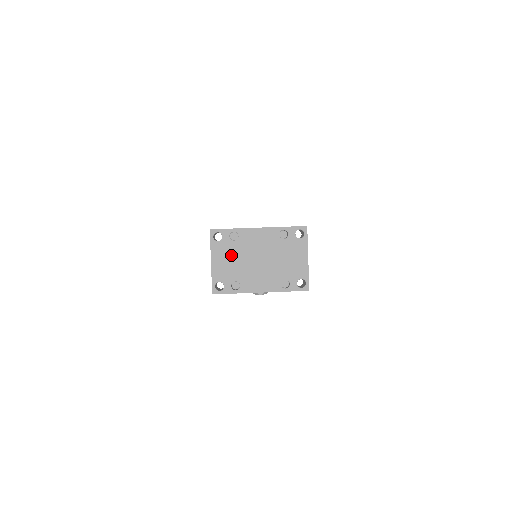
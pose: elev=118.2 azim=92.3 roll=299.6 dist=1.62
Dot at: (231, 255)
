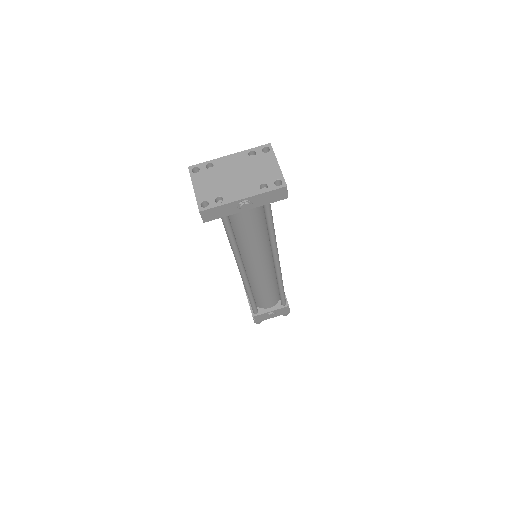
Dot at: (210, 179)
